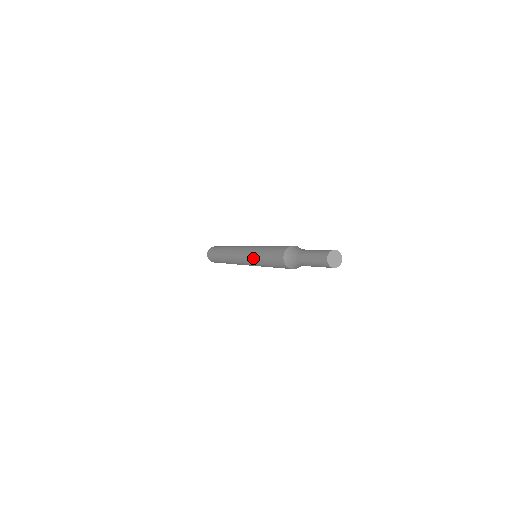
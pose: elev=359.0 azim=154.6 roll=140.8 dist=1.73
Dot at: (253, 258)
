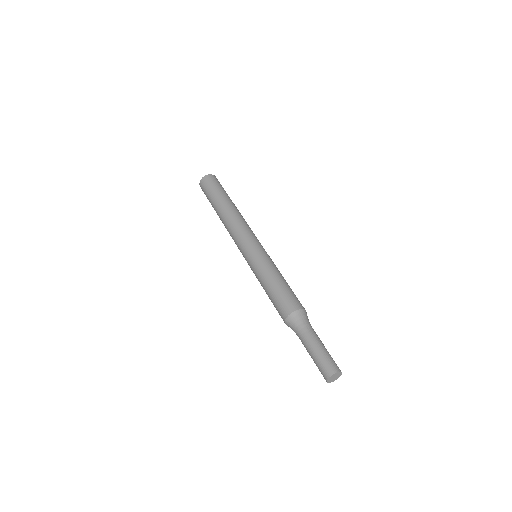
Dot at: occluded
